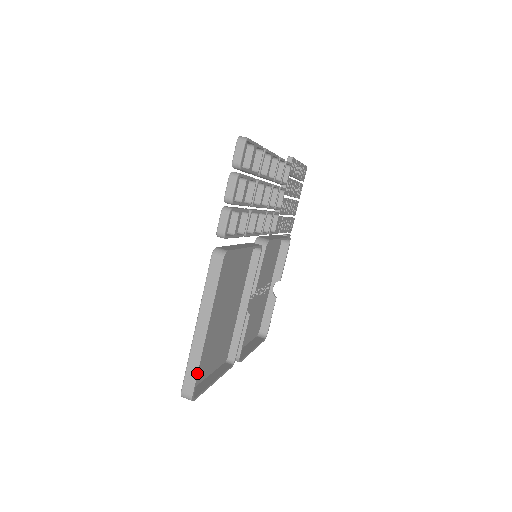
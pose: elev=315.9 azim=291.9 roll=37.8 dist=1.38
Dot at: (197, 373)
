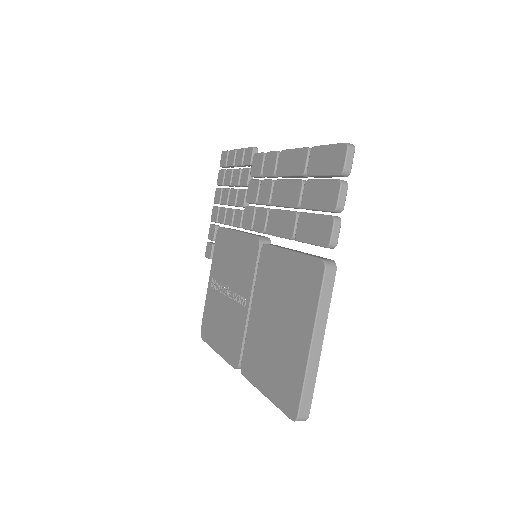
Dot at: (313, 391)
